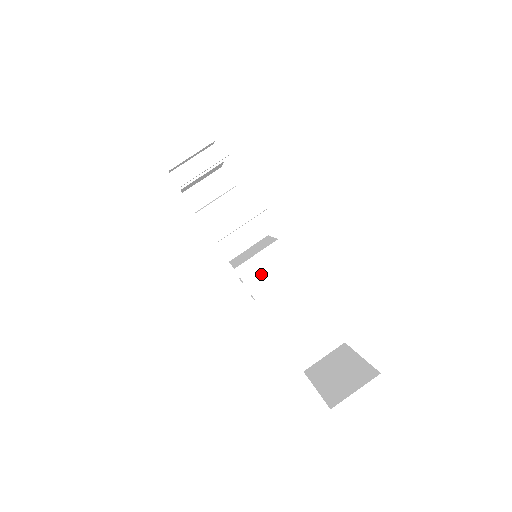
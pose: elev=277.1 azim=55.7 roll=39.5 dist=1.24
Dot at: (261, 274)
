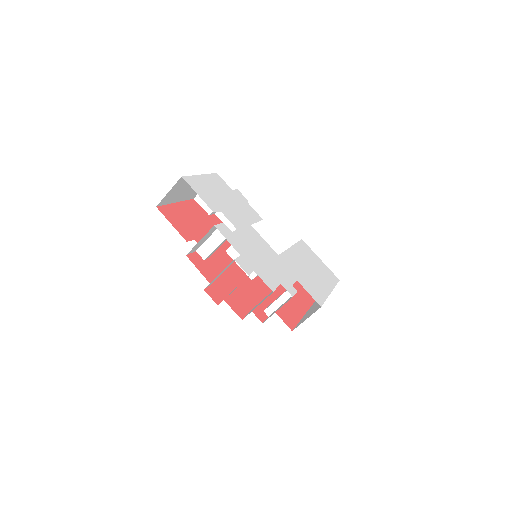
Dot at: occluded
